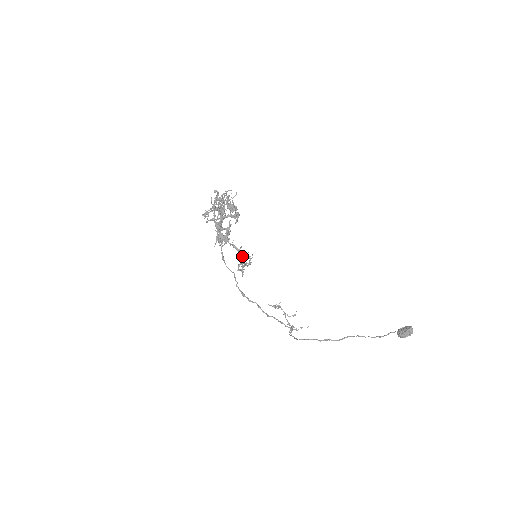
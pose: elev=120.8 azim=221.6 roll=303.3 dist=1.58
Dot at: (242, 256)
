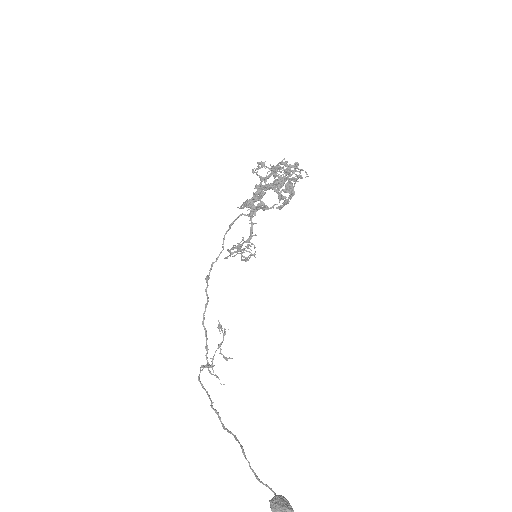
Dot at: occluded
